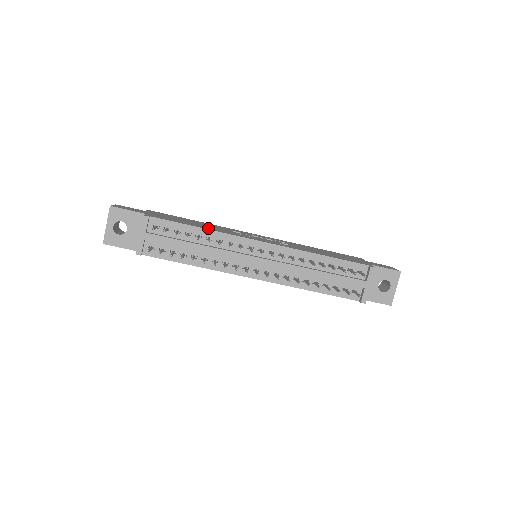
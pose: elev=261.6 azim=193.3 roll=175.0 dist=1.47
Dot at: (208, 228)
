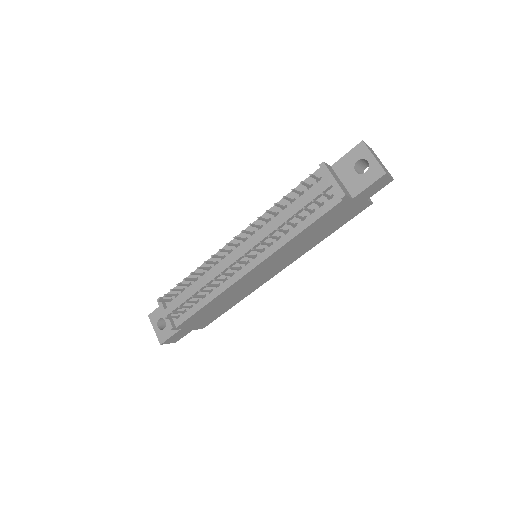
Dot at: occluded
